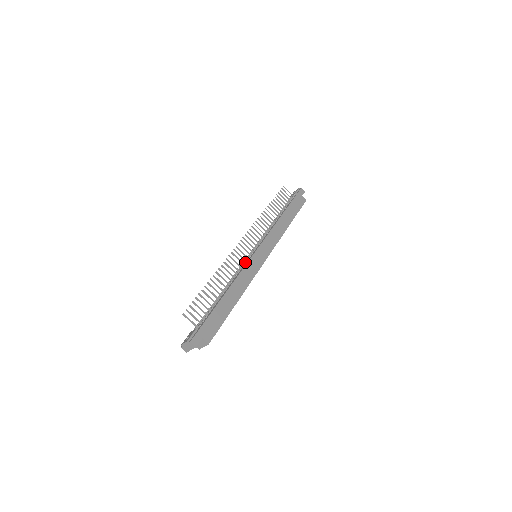
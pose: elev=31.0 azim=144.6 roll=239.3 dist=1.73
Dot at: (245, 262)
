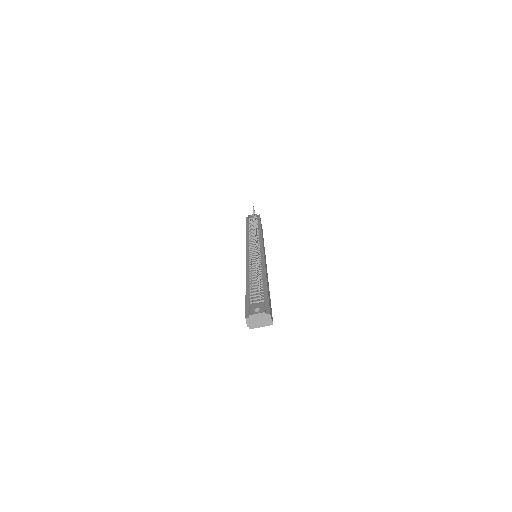
Dot at: (260, 256)
